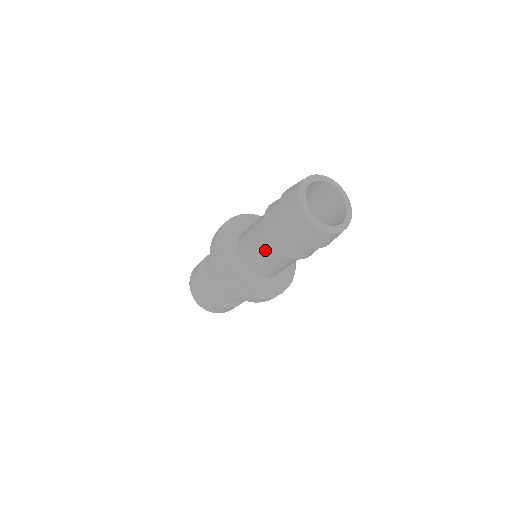
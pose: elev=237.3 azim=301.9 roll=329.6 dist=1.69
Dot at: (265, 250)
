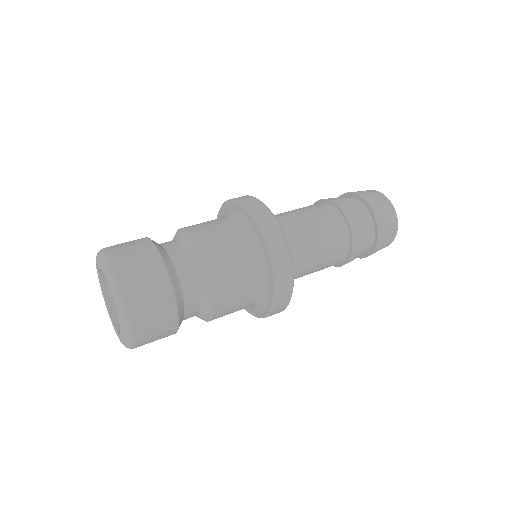
Dot at: (328, 223)
